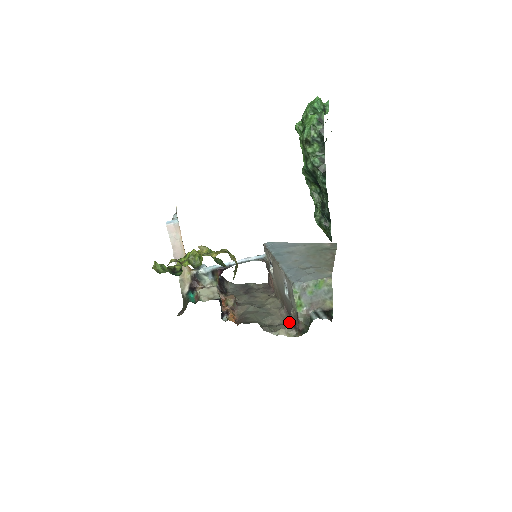
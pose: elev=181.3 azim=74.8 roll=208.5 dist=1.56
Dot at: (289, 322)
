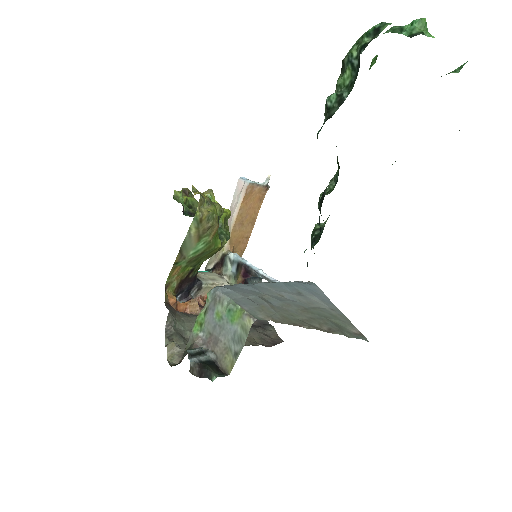
Dot at: occluded
